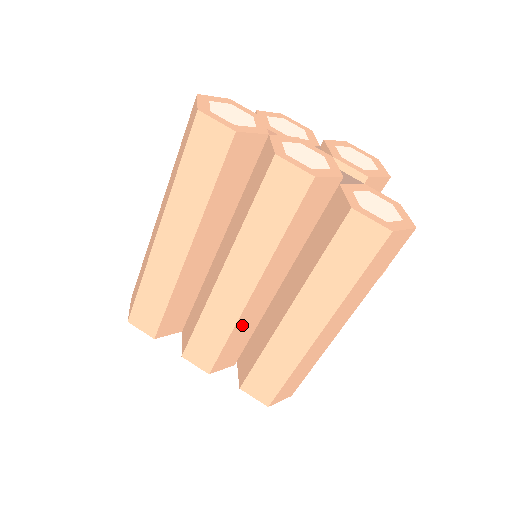
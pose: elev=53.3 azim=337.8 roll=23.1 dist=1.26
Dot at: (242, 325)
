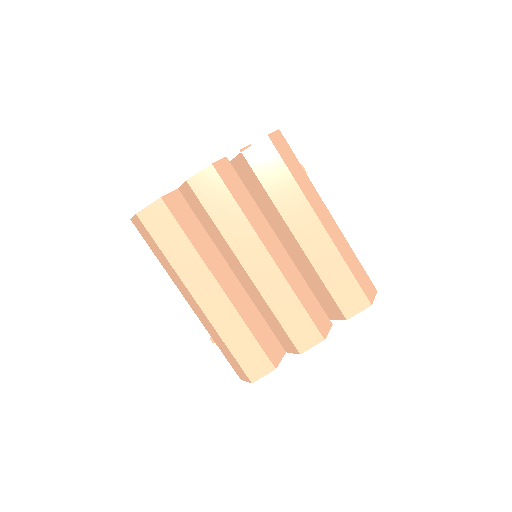
Dot at: (295, 285)
